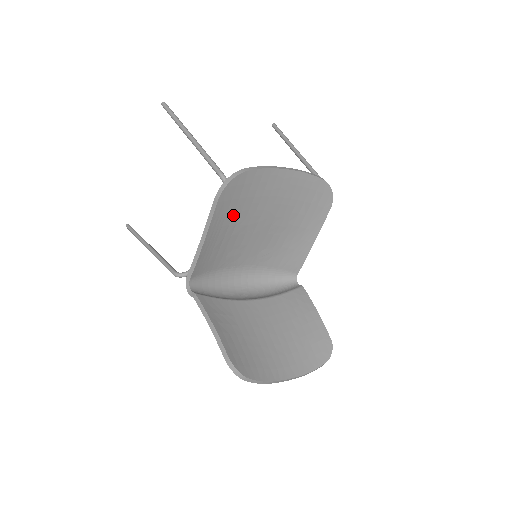
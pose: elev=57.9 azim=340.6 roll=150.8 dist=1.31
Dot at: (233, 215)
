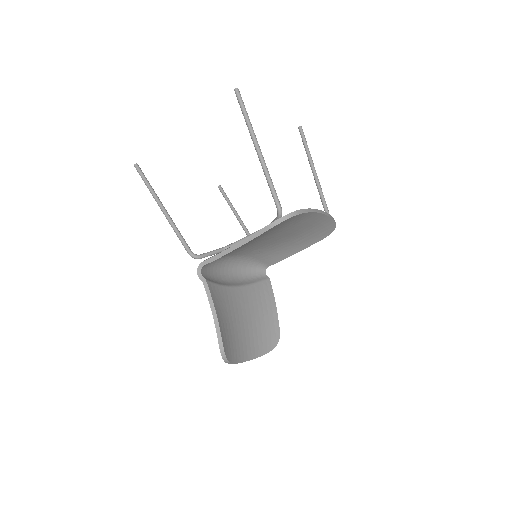
Dot at: (266, 234)
